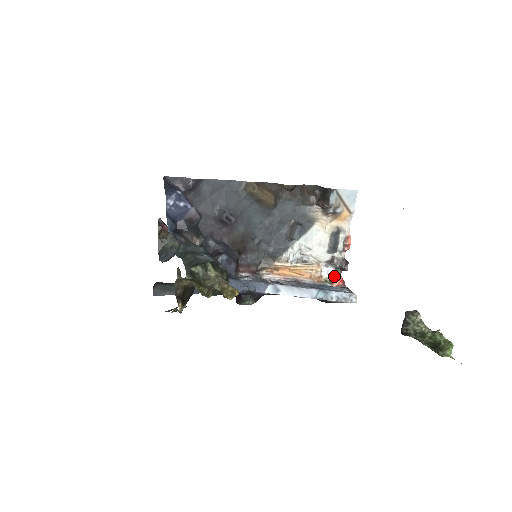
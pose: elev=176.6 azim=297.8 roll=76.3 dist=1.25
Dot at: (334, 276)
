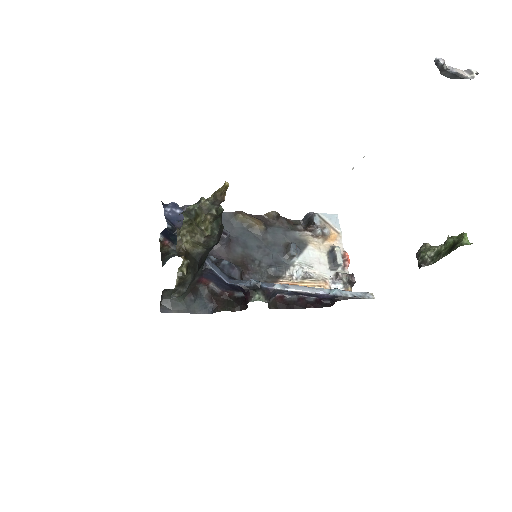
Dot at: occluded
